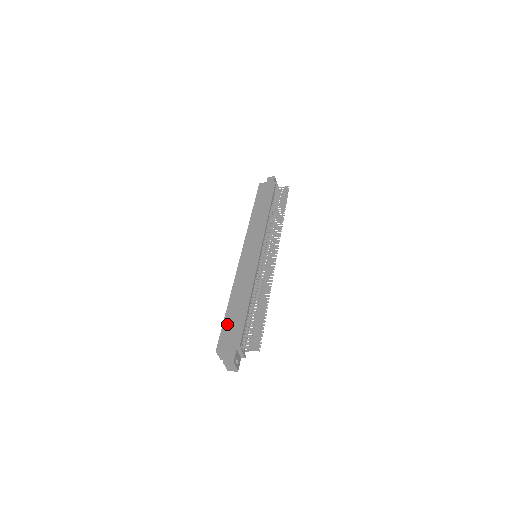
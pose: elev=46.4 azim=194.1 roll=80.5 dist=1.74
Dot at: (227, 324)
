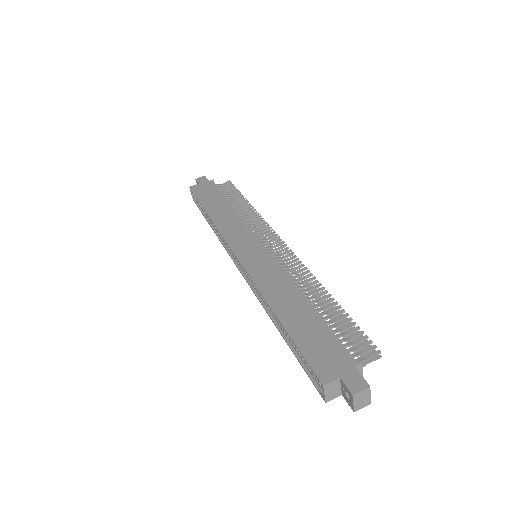
Dot at: (303, 342)
